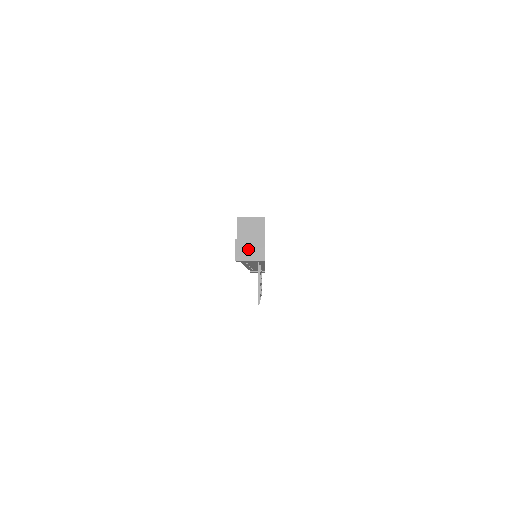
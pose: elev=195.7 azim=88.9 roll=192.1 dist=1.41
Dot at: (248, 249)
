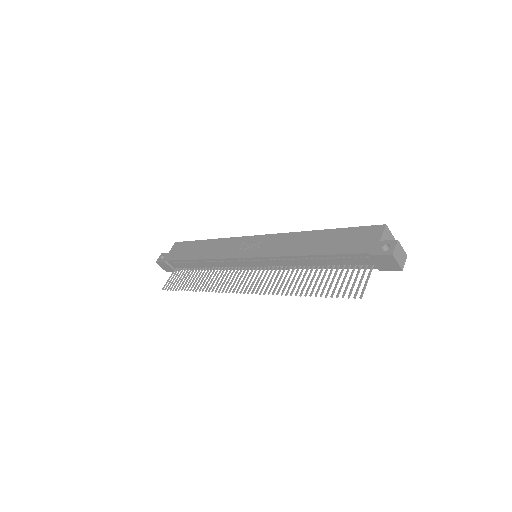
Dot at: (400, 254)
